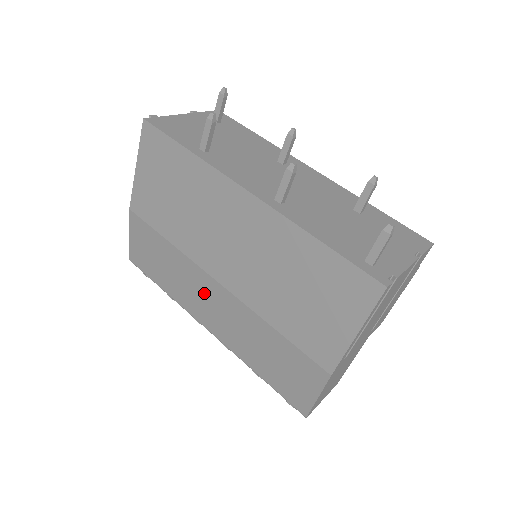
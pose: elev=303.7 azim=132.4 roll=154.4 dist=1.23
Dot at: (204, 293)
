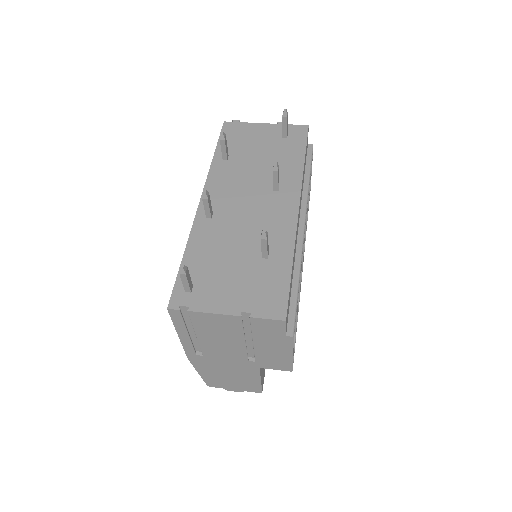
Dot at: occluded
